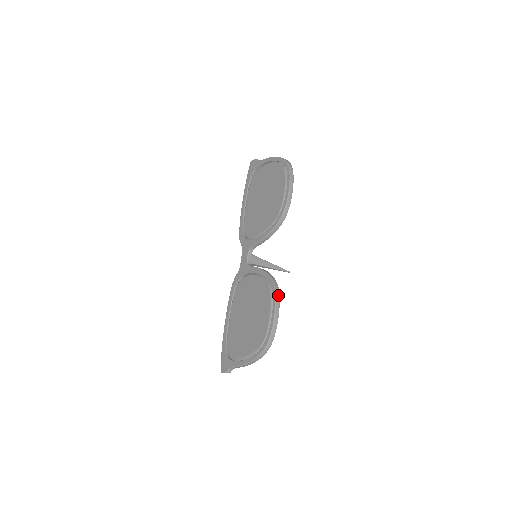
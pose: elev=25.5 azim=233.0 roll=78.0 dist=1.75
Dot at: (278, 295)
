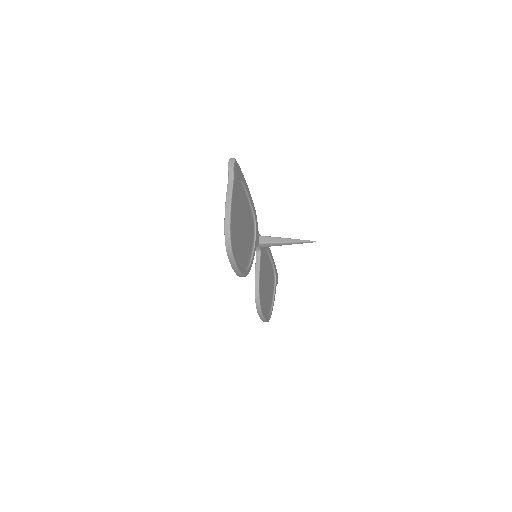
Dot at: (259, 311)
